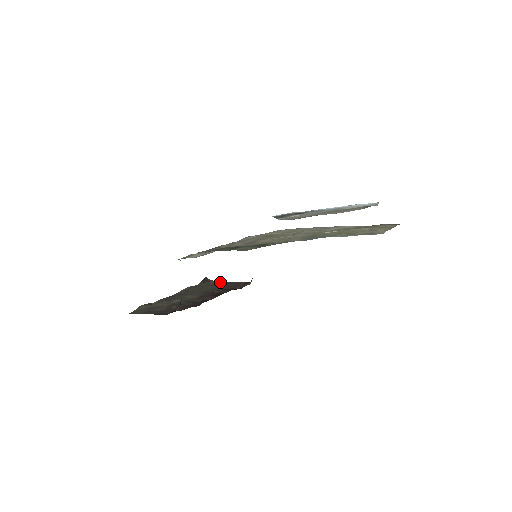
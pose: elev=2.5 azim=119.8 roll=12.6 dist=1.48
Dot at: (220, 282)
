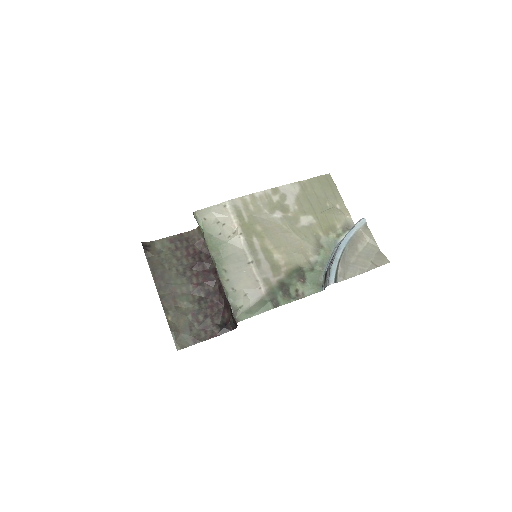
Dot at: (161, 241)
